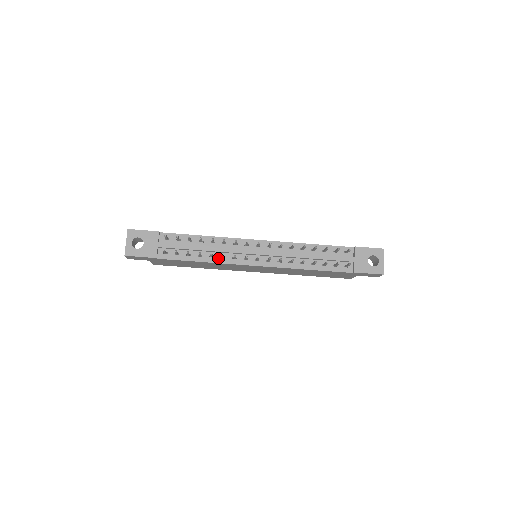
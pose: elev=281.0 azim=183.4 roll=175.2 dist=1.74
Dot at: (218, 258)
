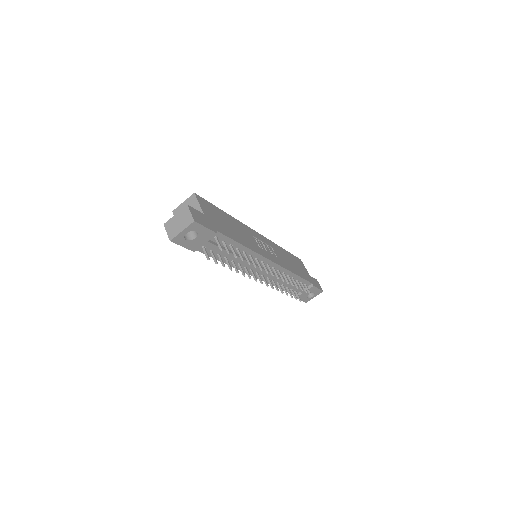
Dot at: (236, 264)
